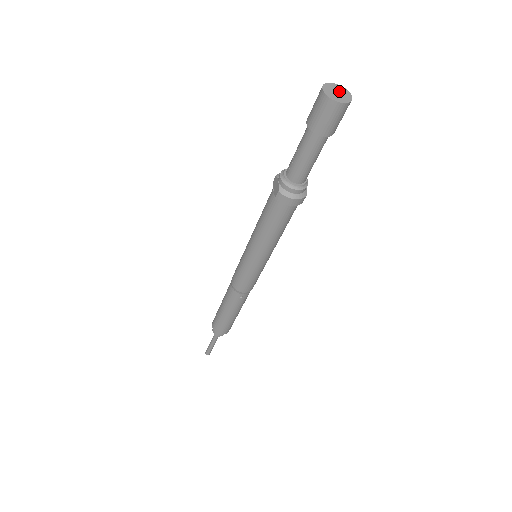
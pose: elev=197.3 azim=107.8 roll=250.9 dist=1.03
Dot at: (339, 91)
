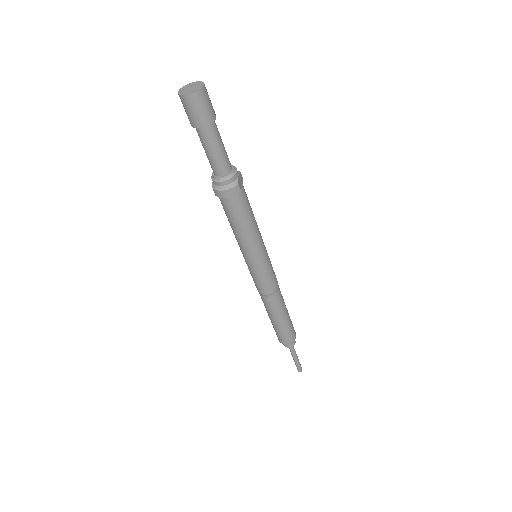
Dot at: (194, 86)
